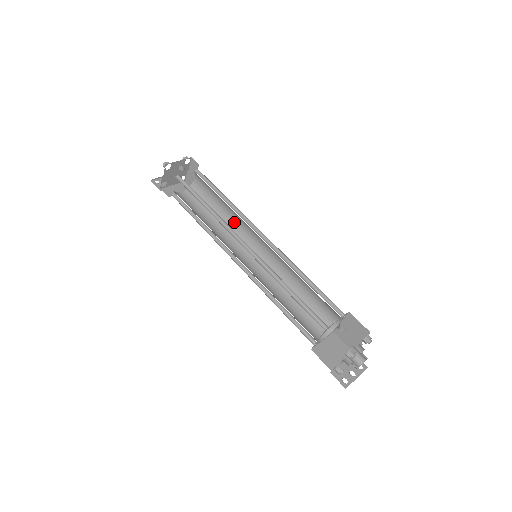
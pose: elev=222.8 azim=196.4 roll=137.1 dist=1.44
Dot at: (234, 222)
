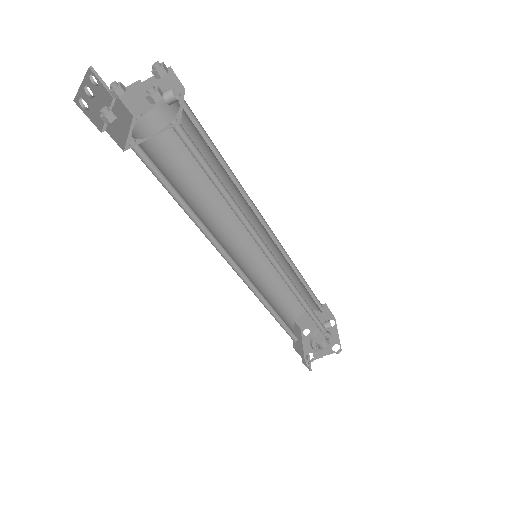
Dot at: (217, 198)
